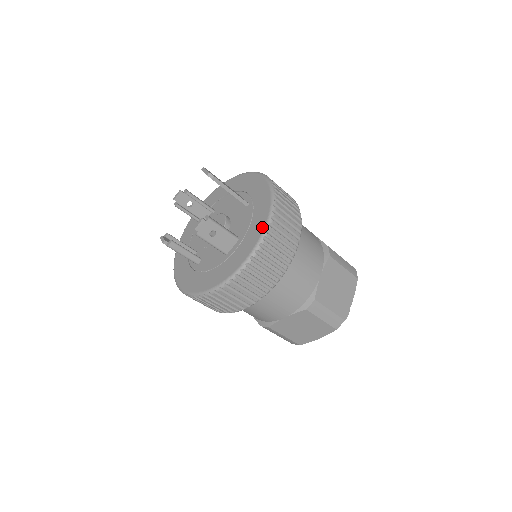
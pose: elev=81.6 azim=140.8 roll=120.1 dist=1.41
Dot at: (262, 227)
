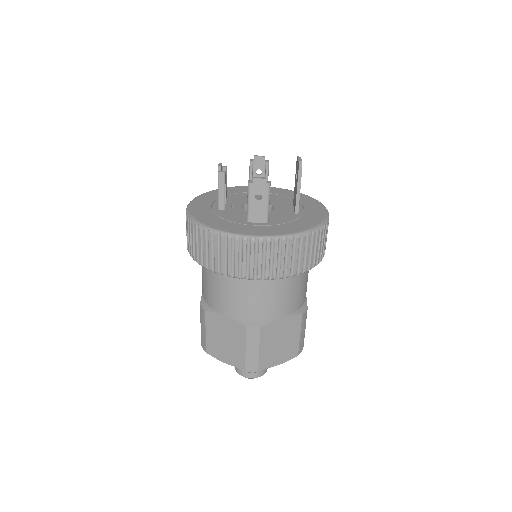
Dot at: (294, 231)
